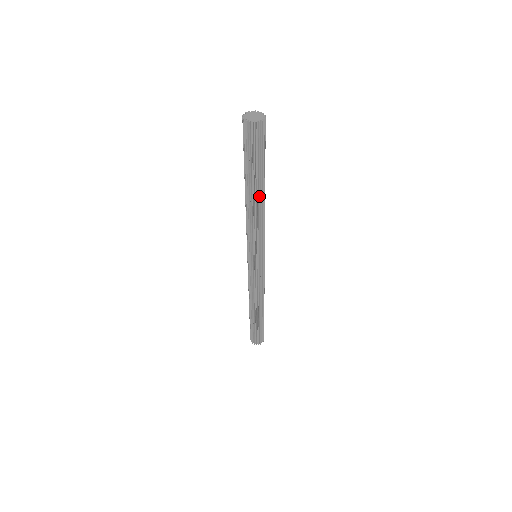
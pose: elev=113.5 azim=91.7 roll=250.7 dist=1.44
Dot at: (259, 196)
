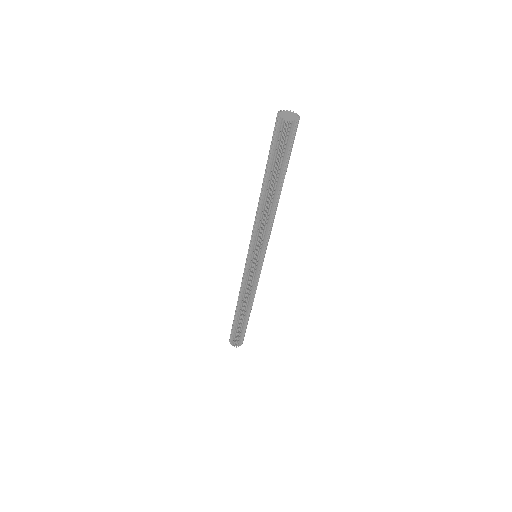
Dot at: (275, 196)
